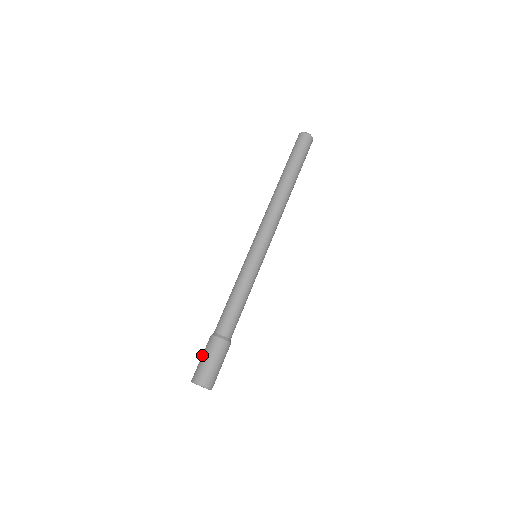
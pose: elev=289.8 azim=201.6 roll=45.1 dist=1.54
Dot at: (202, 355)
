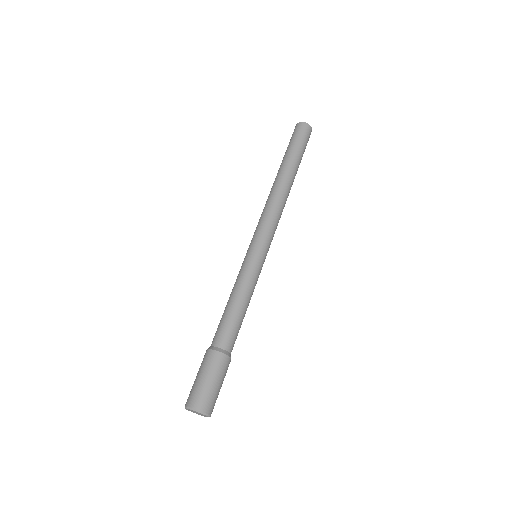
Dot at: (197, 374)
